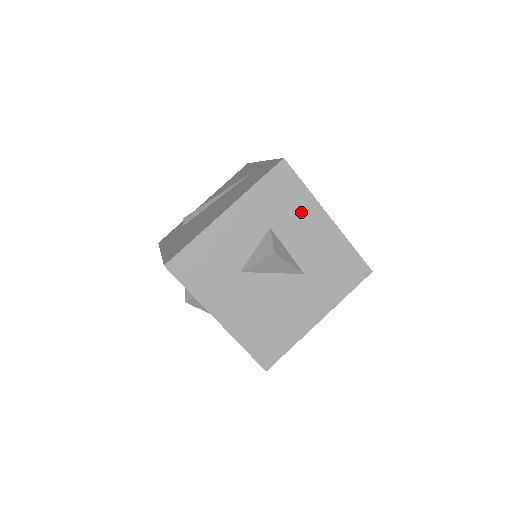
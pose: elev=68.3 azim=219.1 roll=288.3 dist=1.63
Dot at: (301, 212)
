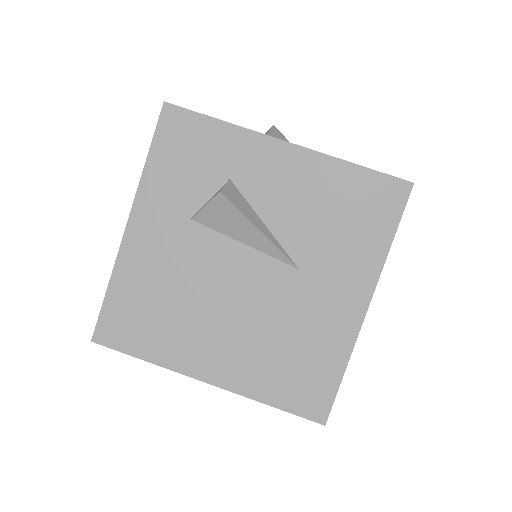
Dot at: occluded
